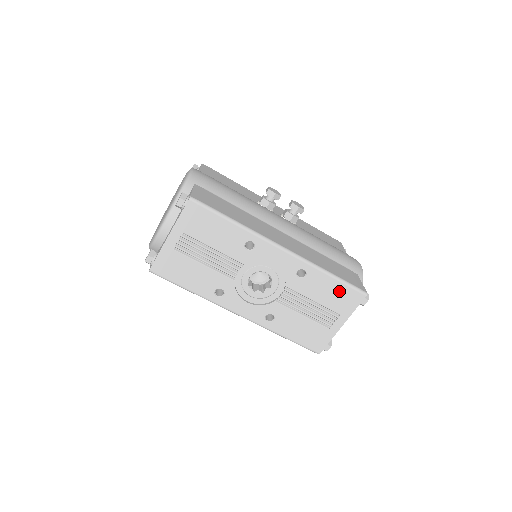
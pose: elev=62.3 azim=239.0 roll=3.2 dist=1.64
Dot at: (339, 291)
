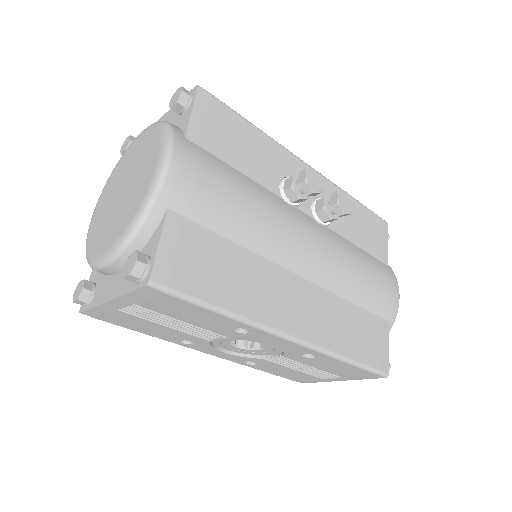
Dot at: (353, 370)
